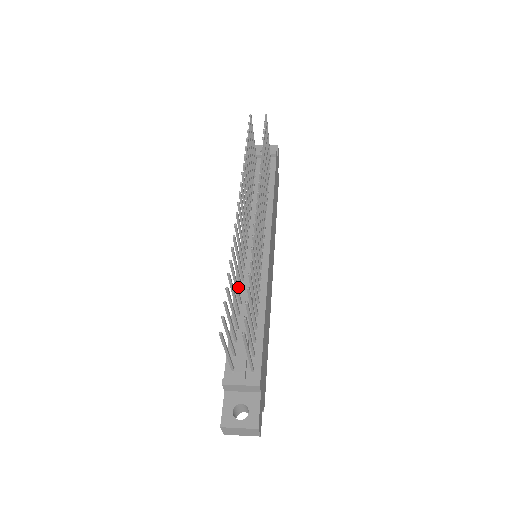
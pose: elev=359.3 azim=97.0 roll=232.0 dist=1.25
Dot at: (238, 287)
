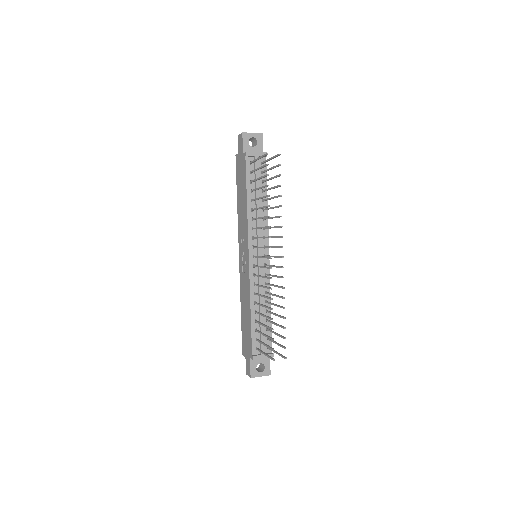
Dot at: (252, 290)
